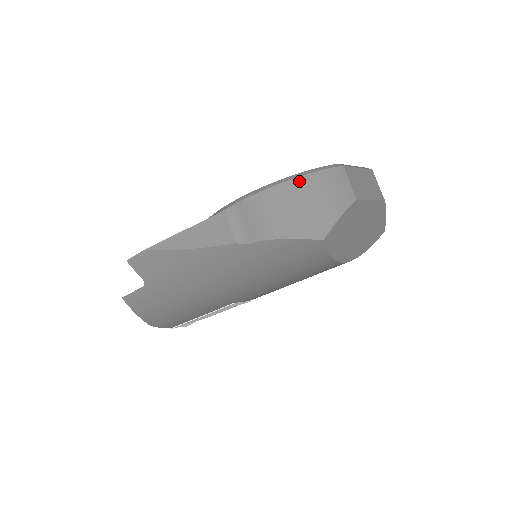
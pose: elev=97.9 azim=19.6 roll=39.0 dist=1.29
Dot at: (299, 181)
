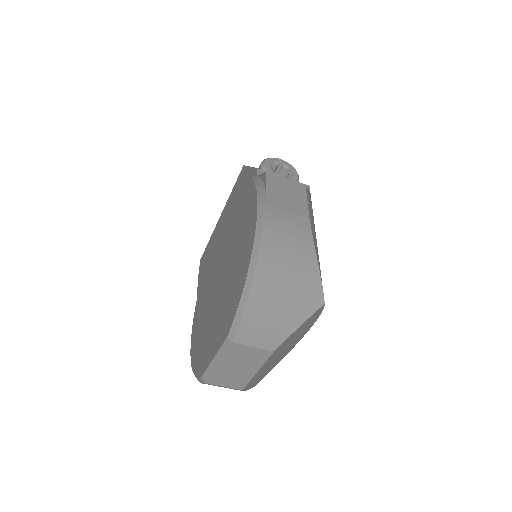
Dot at: occluded
